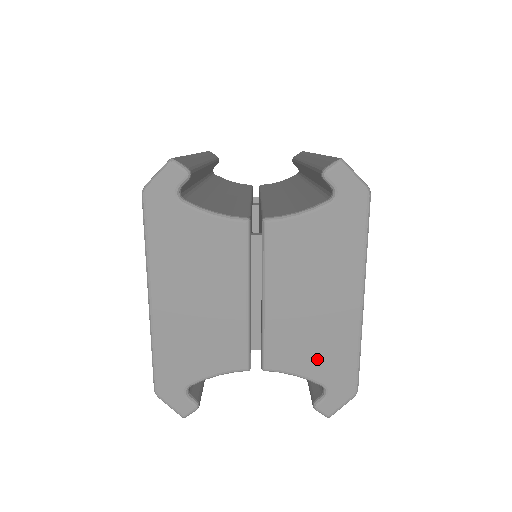
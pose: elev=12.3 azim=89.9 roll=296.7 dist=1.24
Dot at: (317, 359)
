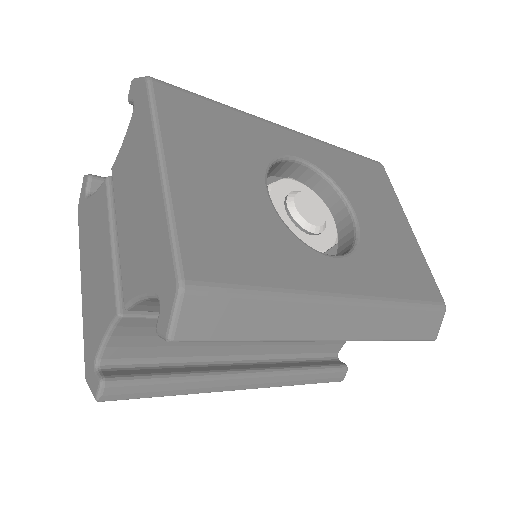
Dot at: (147, 265)
